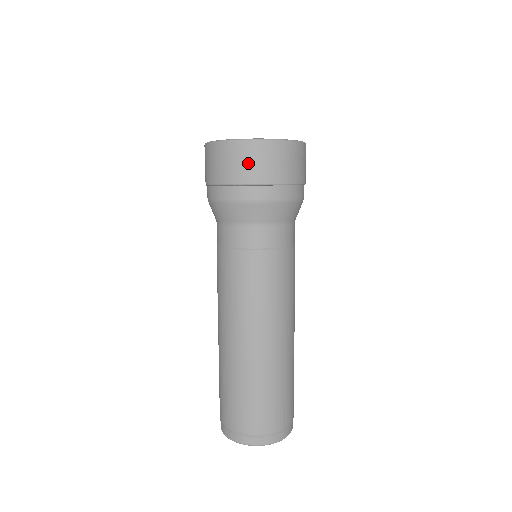
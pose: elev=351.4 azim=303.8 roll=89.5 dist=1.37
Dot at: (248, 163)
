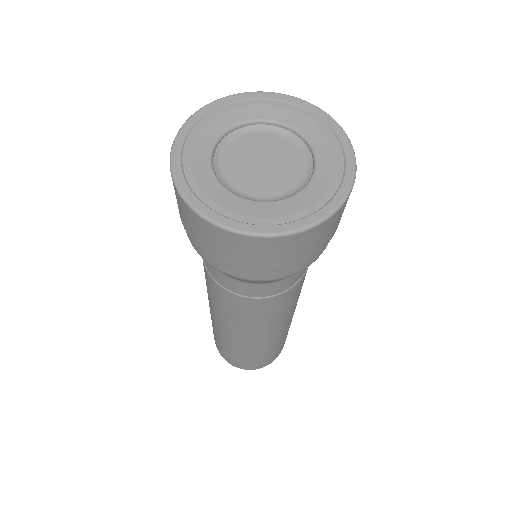
Dot at: (240, 254)
